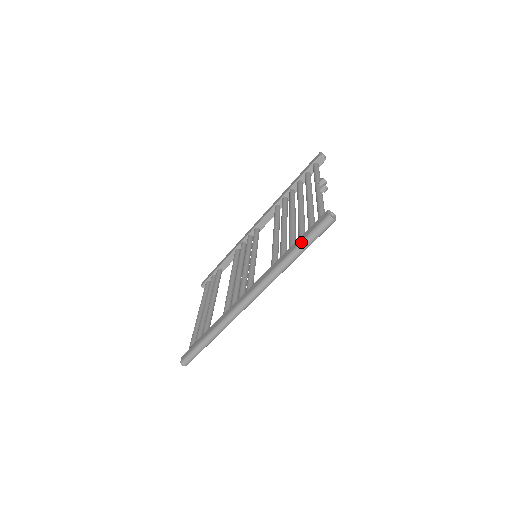
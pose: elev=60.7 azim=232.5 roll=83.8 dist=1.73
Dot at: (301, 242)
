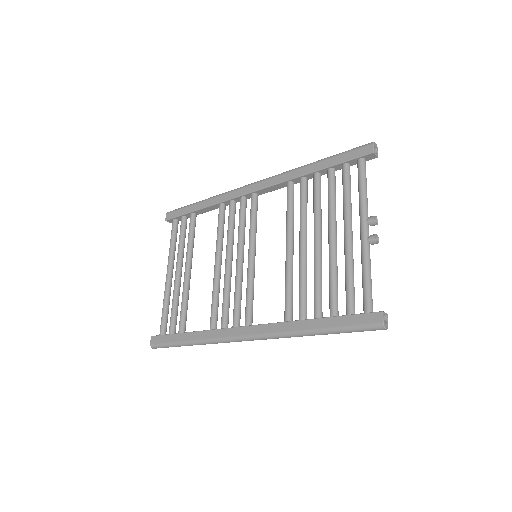
Dot at: (336, 329)
